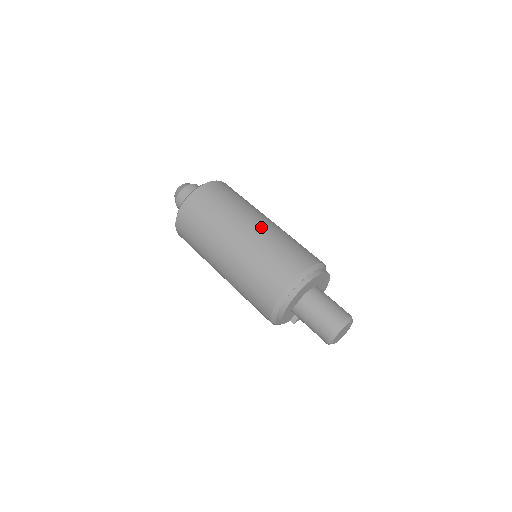
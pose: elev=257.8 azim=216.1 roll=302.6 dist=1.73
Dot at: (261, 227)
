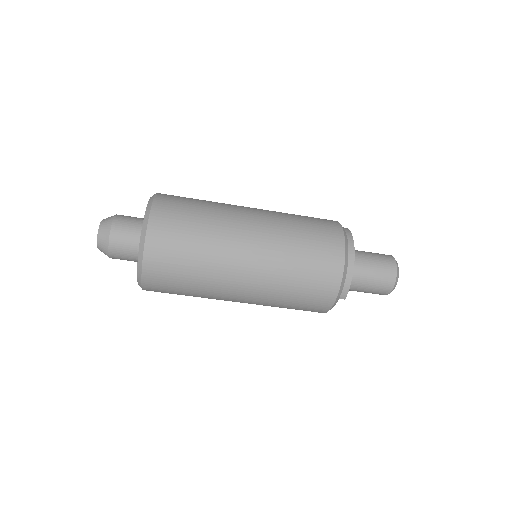
Dot at: (262, 211)
